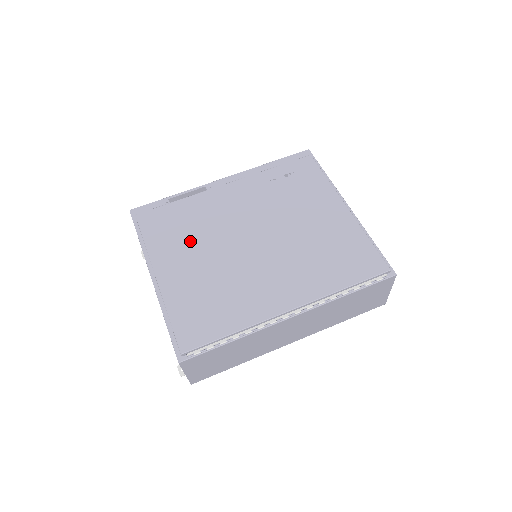
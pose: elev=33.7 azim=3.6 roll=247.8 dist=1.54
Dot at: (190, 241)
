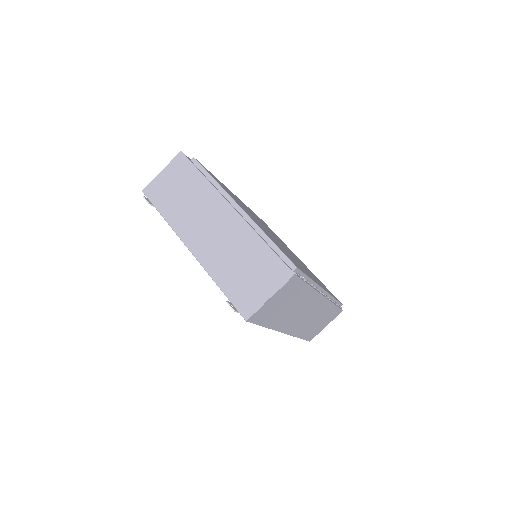
Dot at: occluded
